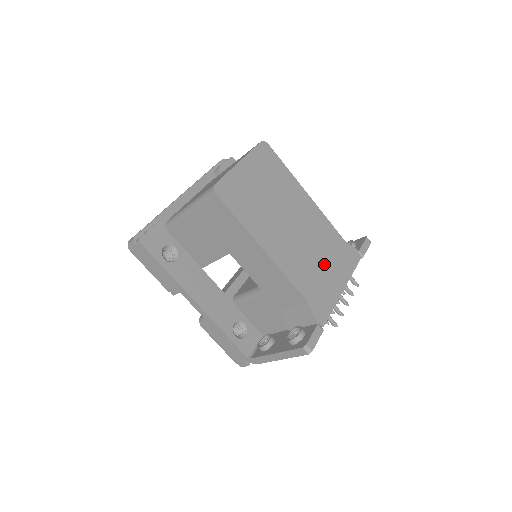
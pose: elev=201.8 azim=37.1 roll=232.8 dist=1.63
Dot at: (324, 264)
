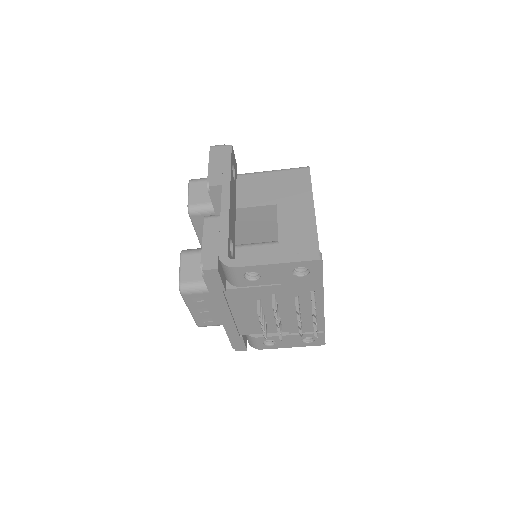
Dot at: occluded
